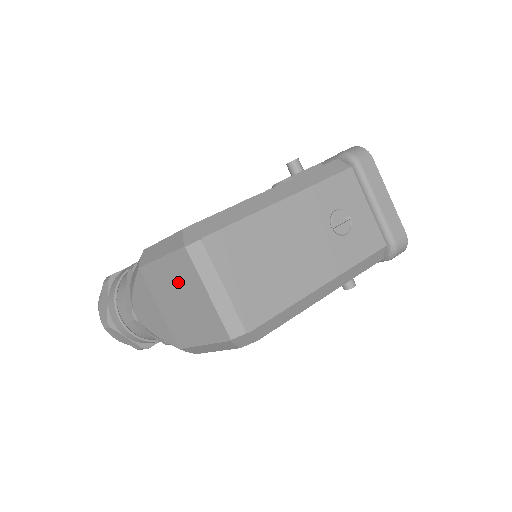
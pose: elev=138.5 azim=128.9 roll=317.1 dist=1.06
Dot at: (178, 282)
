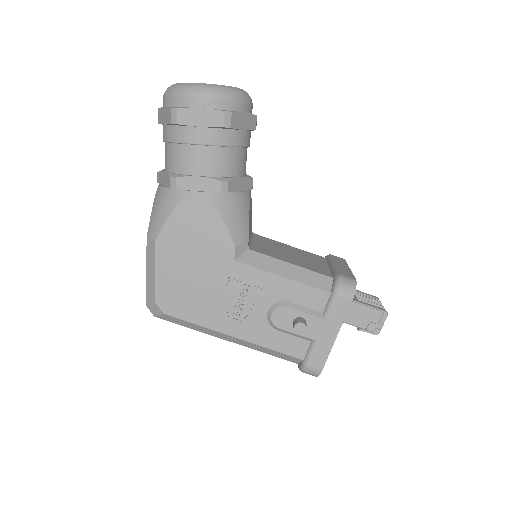
Dot at: occluded
